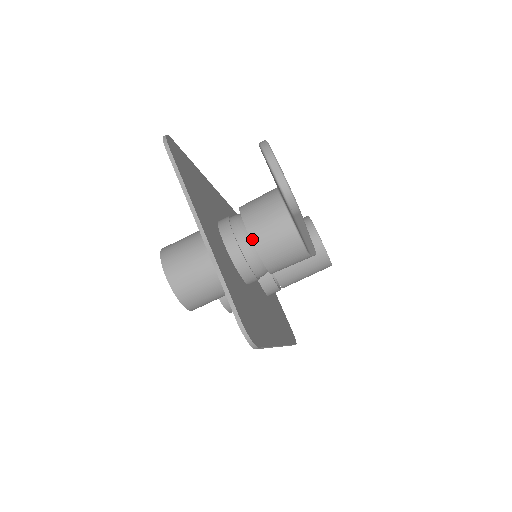
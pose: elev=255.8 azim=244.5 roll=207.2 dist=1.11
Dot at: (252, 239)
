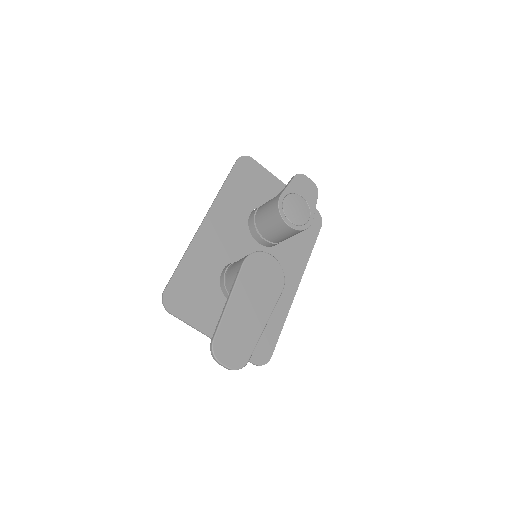
Dot at: occluded
